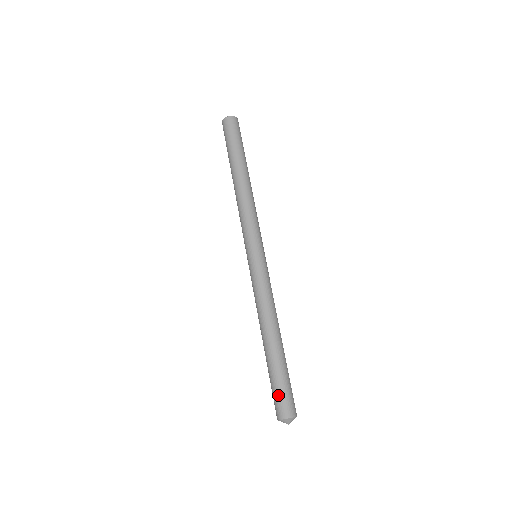
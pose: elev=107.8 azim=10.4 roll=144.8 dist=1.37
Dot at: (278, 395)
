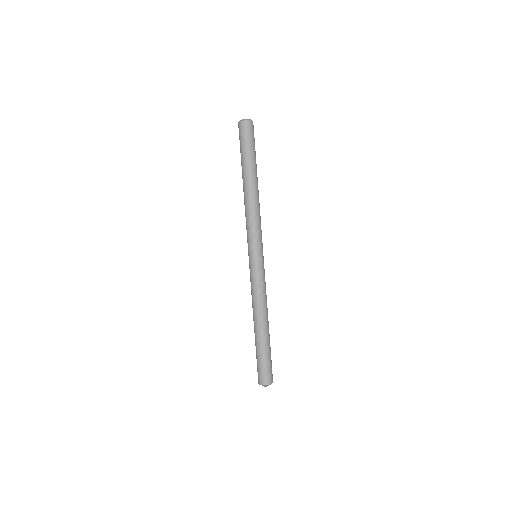
Dot at: (257, 367)
